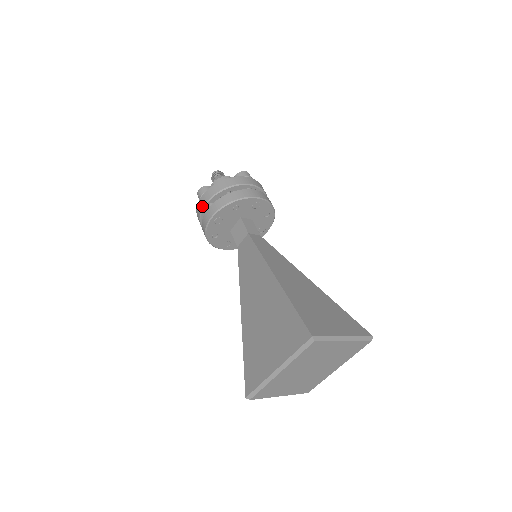
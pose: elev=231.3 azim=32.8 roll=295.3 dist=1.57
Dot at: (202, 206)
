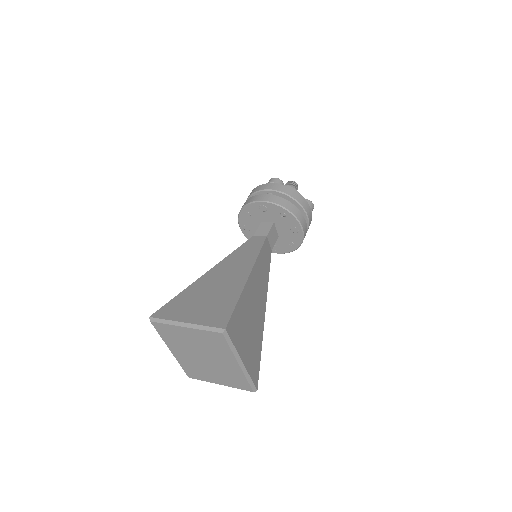
Dot at: occluded
